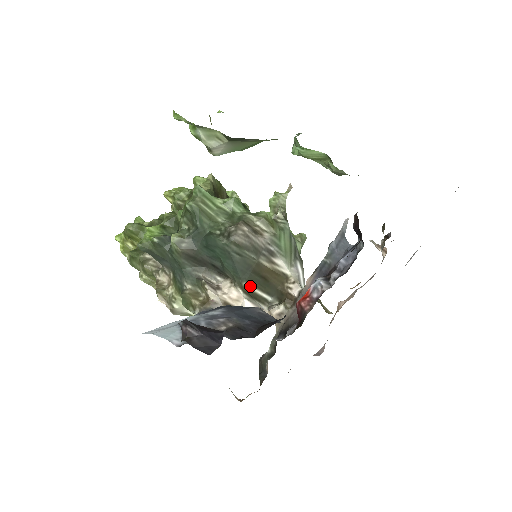
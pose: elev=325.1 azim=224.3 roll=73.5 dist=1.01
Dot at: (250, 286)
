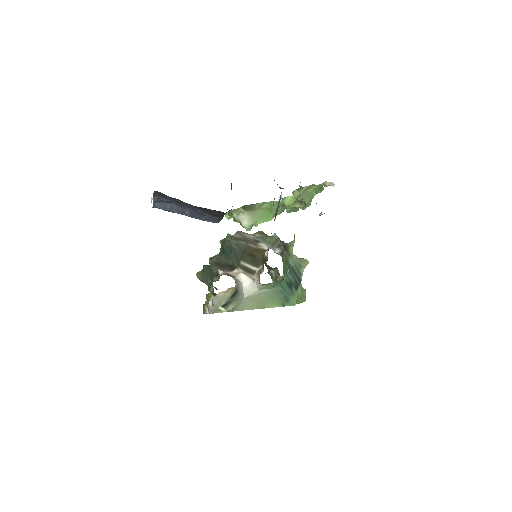
Dot at: (245, 263)
